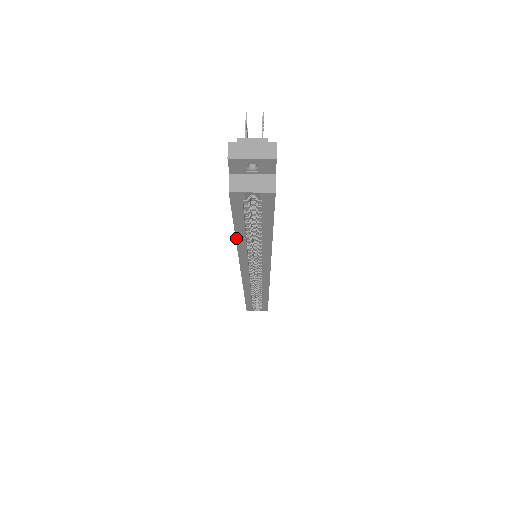
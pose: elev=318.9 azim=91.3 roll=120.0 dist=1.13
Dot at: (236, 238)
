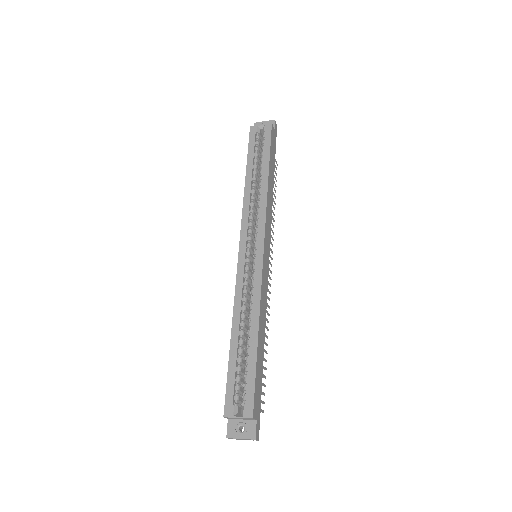
Dot at: (246, 177)
